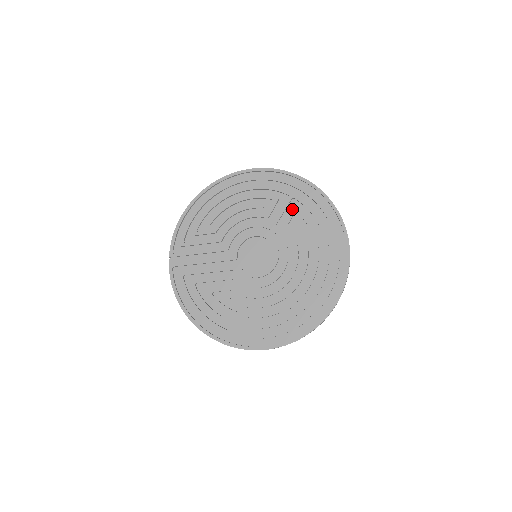
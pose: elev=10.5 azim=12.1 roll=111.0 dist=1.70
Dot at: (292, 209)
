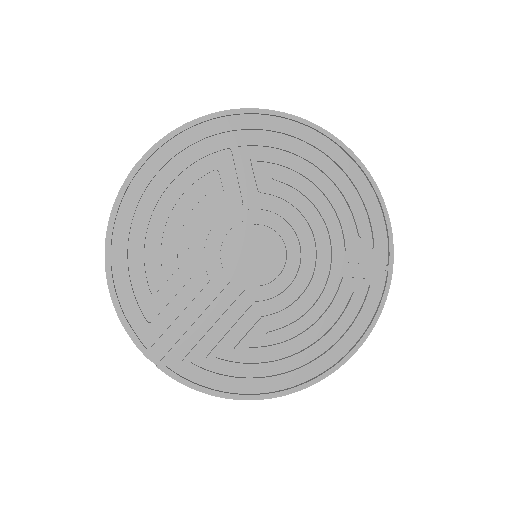
Dot at: (247, 162)
